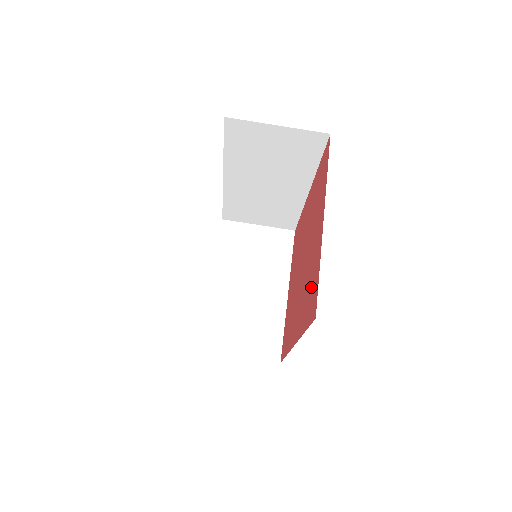
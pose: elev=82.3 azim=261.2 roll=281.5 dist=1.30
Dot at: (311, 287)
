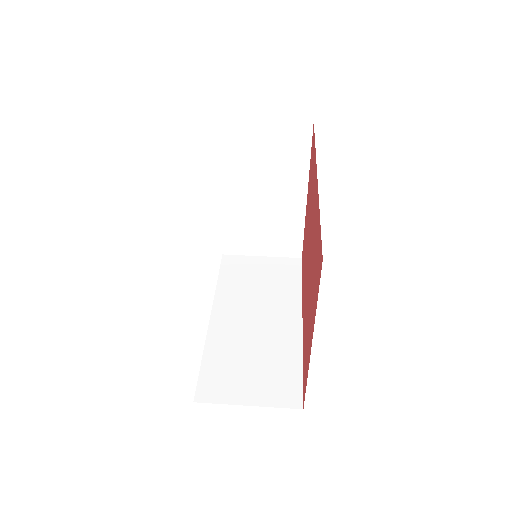
Dot at: (311, 171)
